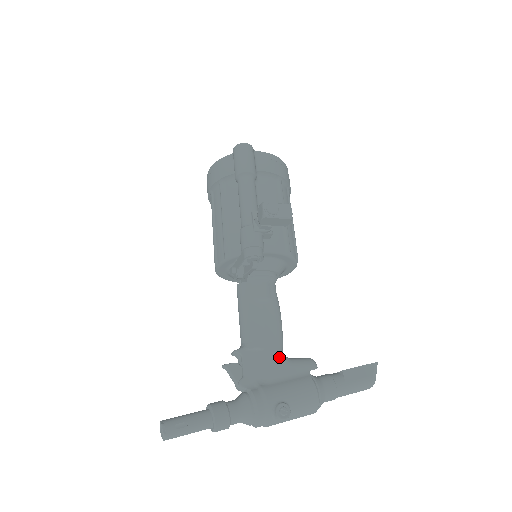
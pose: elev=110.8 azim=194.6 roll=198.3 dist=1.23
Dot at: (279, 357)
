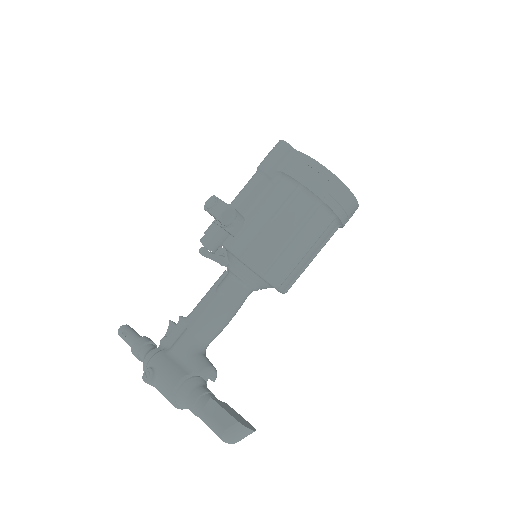
Dot at: (189, 342)
